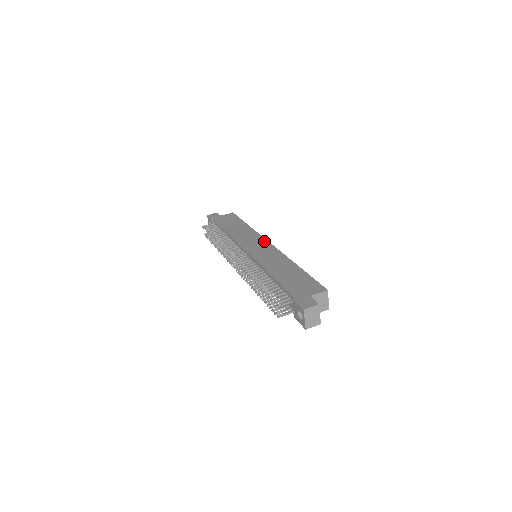
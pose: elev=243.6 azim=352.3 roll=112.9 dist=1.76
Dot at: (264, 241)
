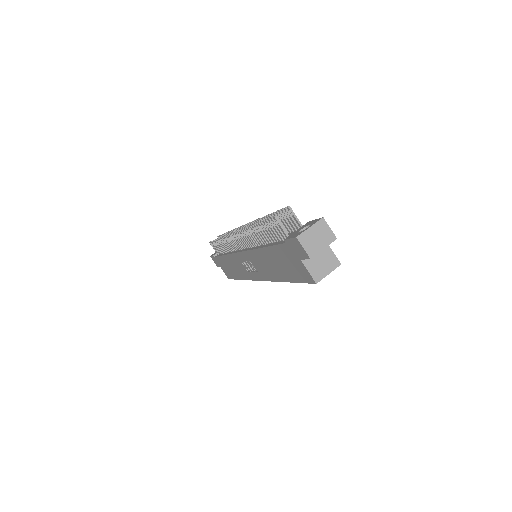
Dot at: occluded
